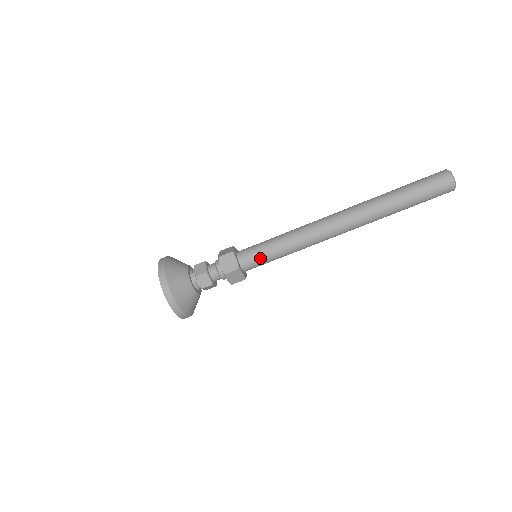
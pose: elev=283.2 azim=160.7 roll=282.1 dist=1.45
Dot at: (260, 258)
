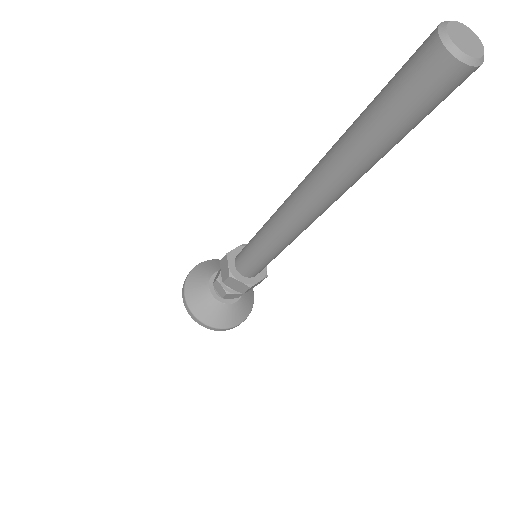
Dot at: (248, 260)
